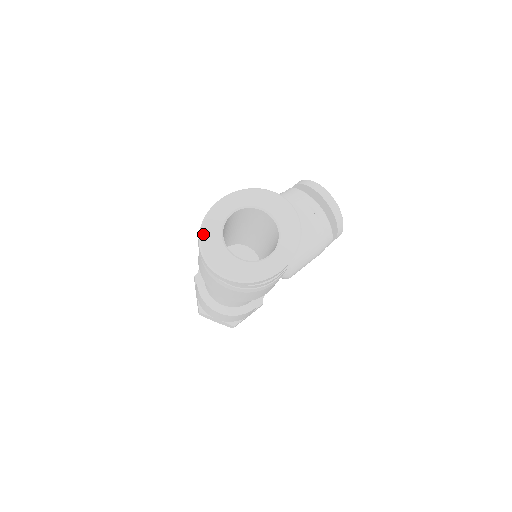
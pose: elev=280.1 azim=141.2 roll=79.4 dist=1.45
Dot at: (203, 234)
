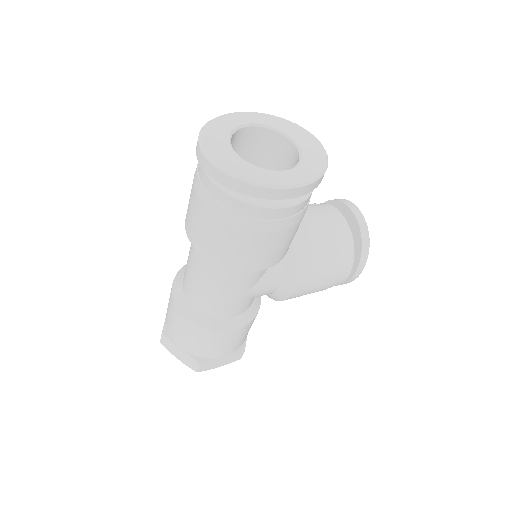
Dot at: (208, 126)
